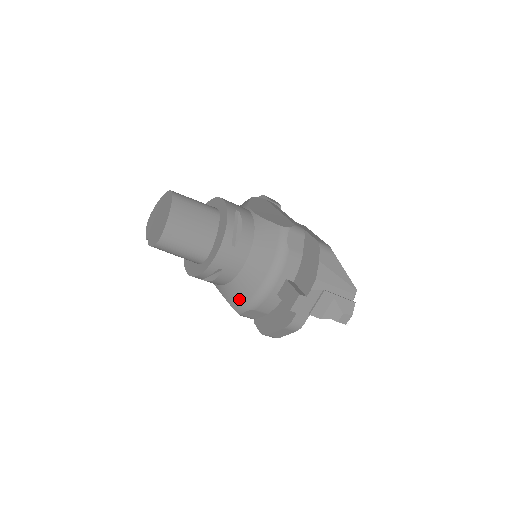
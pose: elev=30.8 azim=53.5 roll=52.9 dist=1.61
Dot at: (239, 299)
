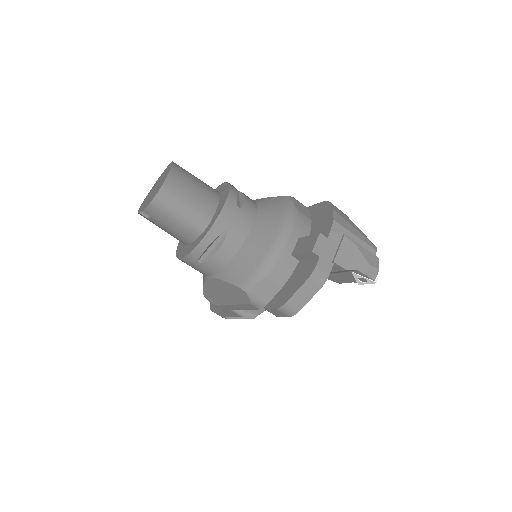
Dot at: (247, 269)
